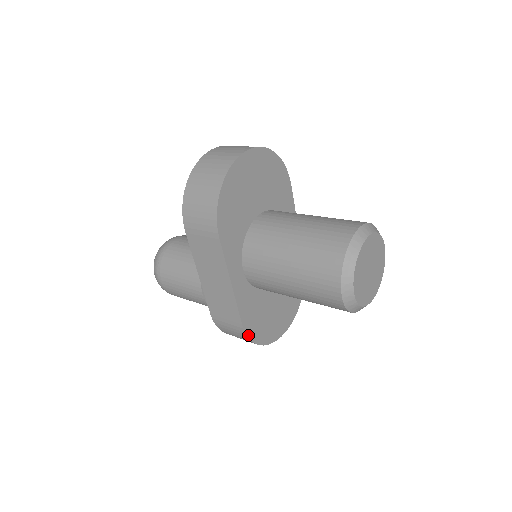
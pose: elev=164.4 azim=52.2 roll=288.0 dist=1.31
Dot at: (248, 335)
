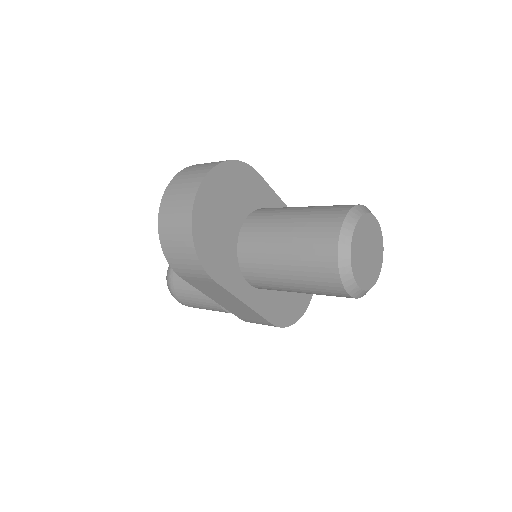
Dot at: (280, 326)
